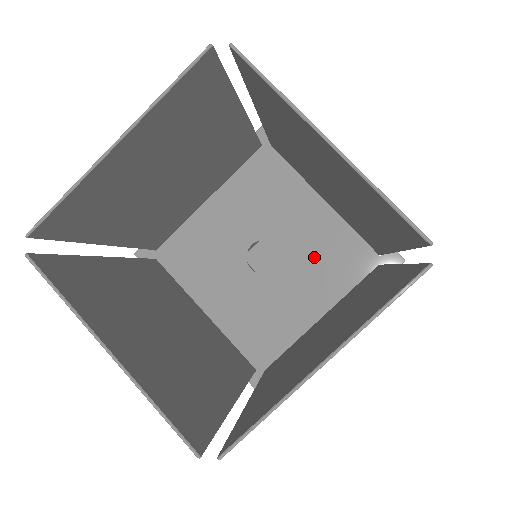
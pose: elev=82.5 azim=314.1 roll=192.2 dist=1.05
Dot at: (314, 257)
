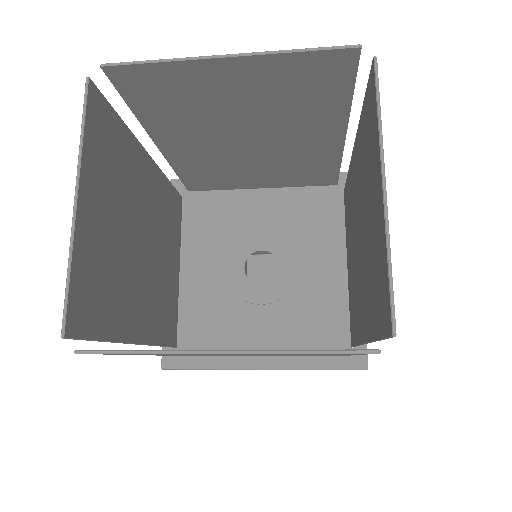
Dot at: (296, 231)
